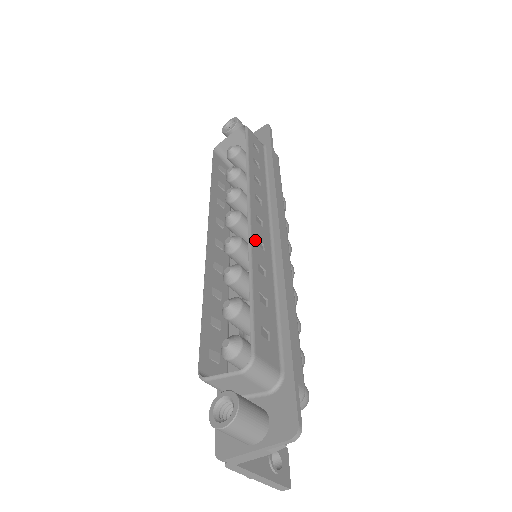
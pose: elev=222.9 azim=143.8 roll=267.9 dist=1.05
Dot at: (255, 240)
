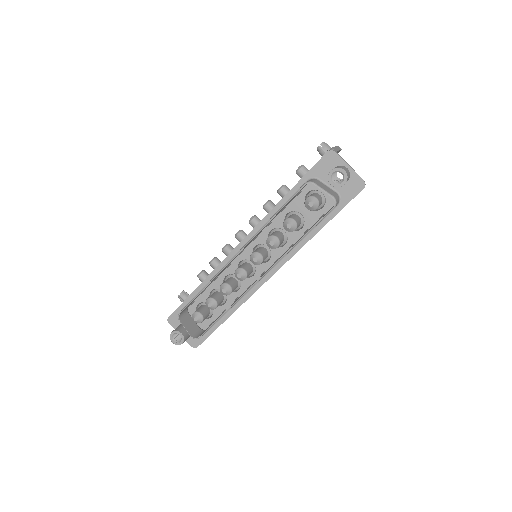
Dot at: occluded
